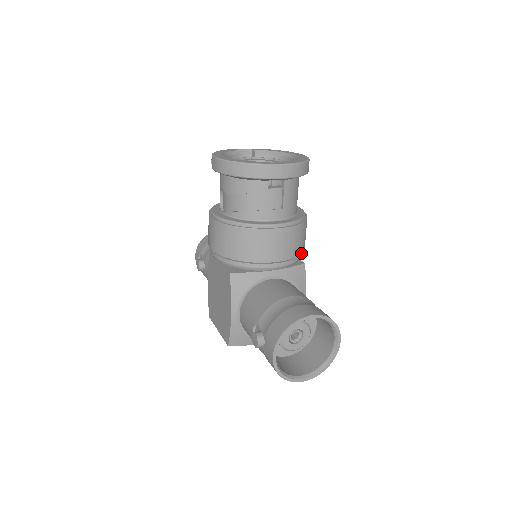
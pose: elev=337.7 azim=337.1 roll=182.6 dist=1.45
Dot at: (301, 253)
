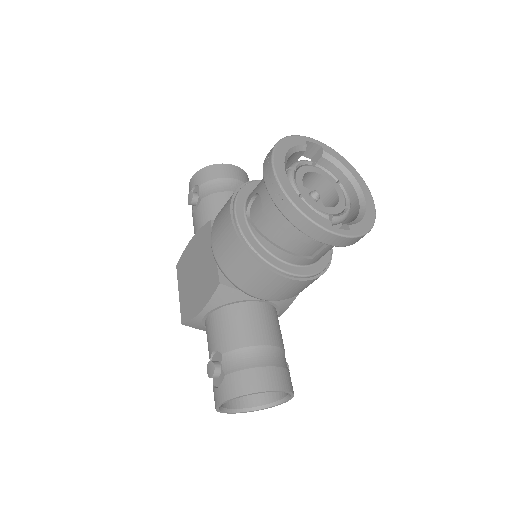
Dot at: occluded
